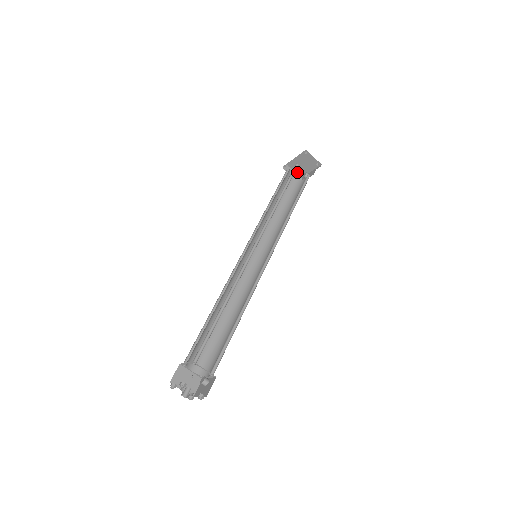
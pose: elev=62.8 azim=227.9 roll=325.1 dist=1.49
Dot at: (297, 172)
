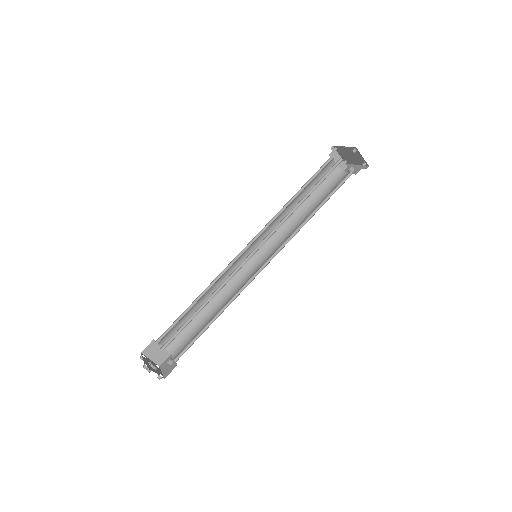
Dot at: (345, 157)
